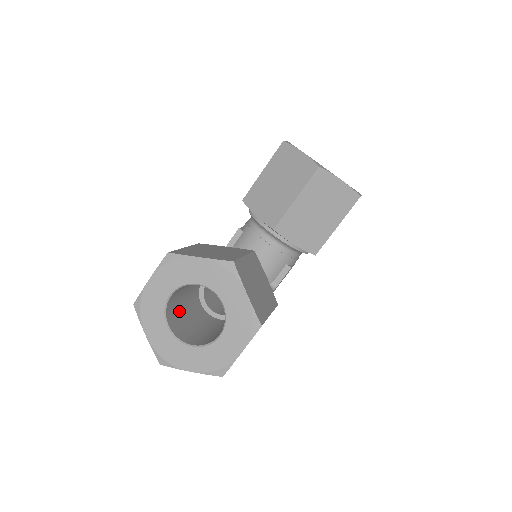
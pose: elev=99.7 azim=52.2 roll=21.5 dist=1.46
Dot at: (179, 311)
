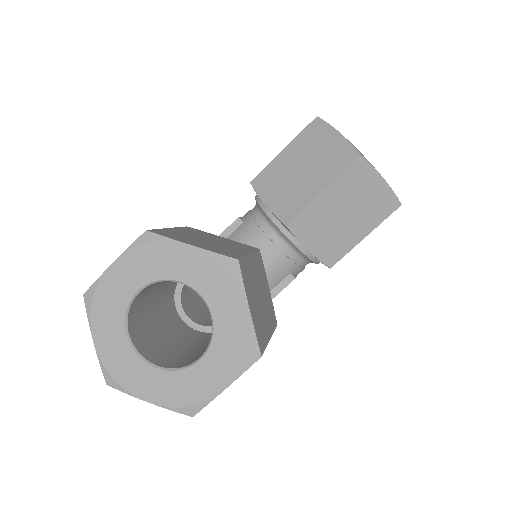
Dot at: (146, 313)
